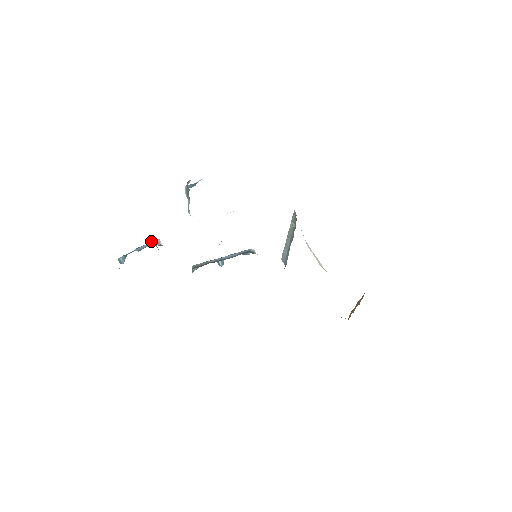
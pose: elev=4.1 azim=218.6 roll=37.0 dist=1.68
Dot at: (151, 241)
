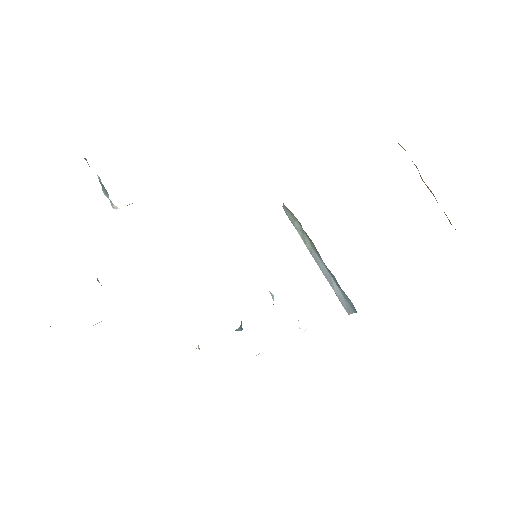
Dot at: occluded
